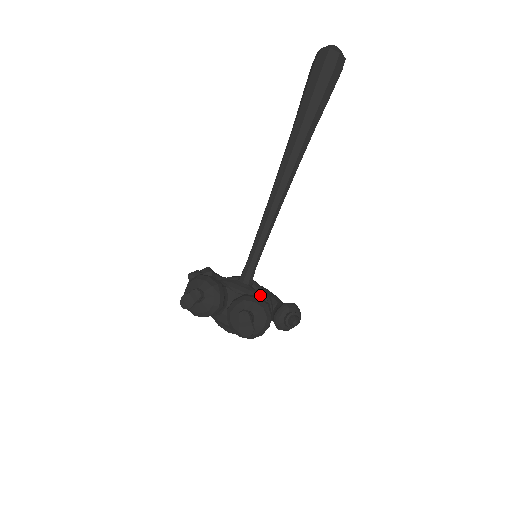
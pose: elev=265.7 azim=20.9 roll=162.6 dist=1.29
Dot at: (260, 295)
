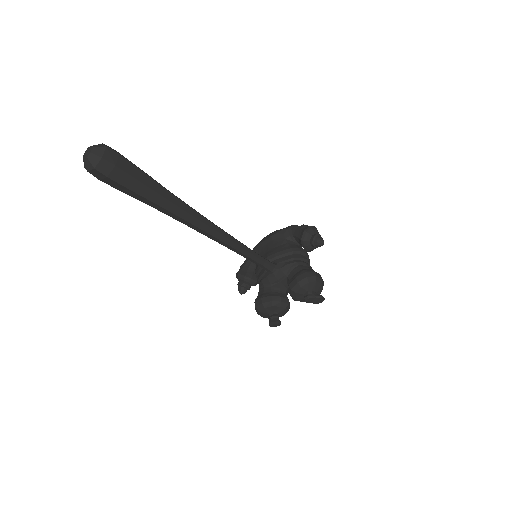
Dot at: (289, 265)
